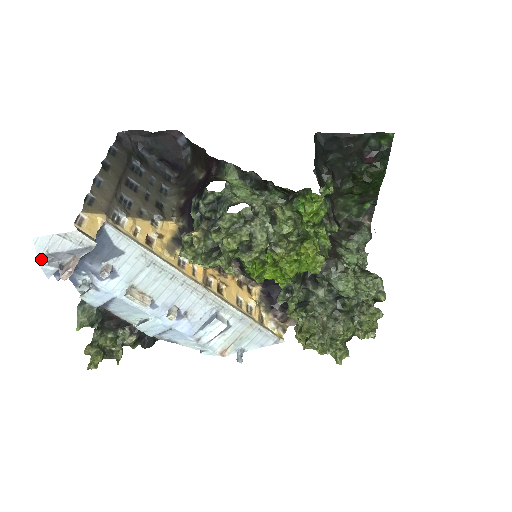
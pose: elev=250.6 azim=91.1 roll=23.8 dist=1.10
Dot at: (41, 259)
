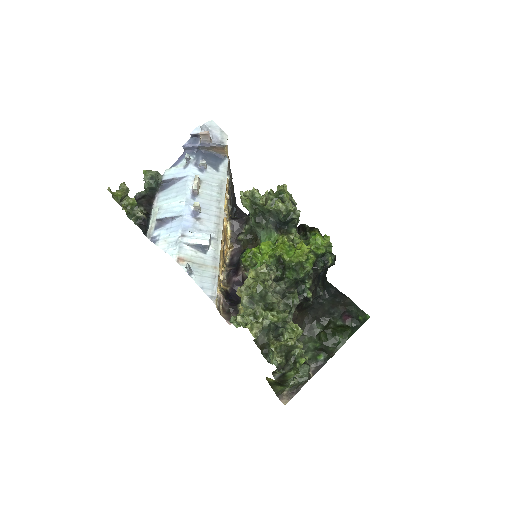
Dot at: (202, 126)
